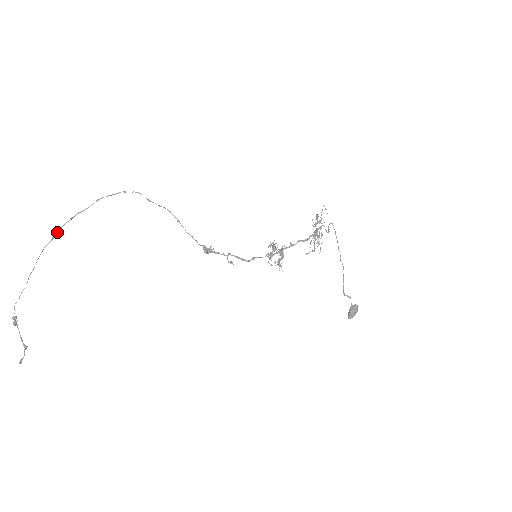
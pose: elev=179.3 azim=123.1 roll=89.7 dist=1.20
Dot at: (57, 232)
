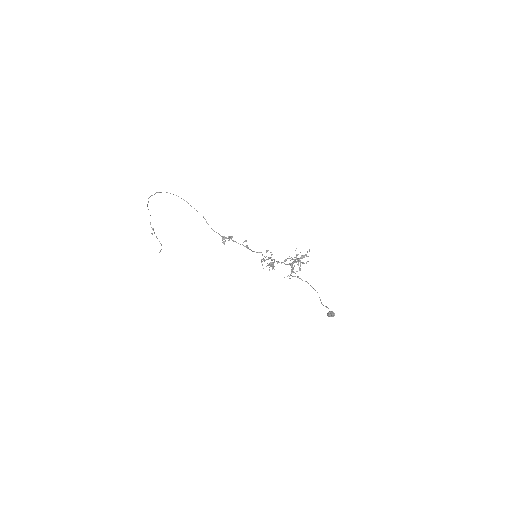
Dot at: (148, 201)
